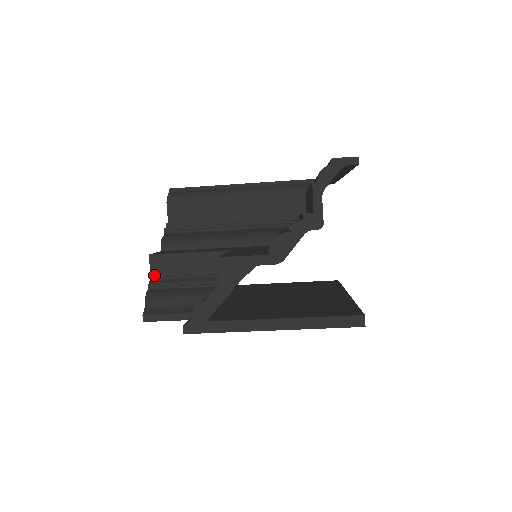
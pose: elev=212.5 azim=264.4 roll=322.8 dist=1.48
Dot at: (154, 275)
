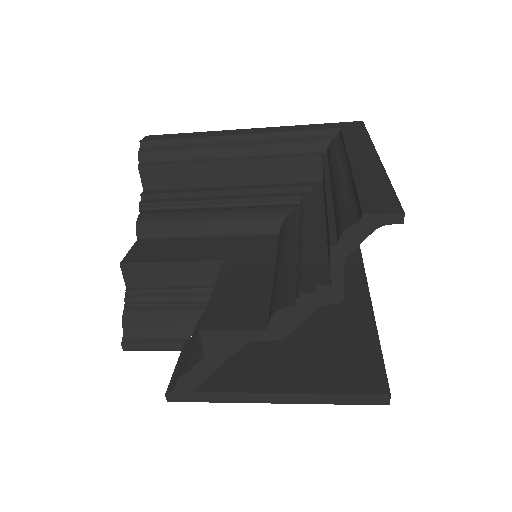
Dot at: (130, 286)
